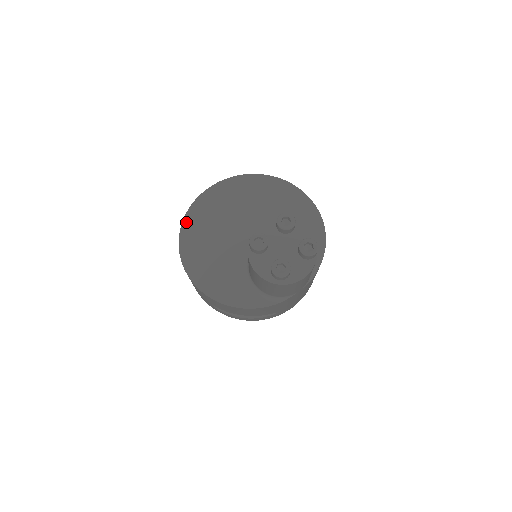
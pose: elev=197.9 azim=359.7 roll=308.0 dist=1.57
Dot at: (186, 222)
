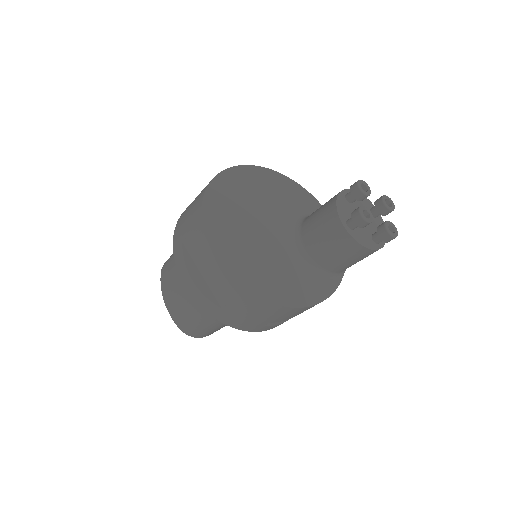
Dot at: (216, 246)
